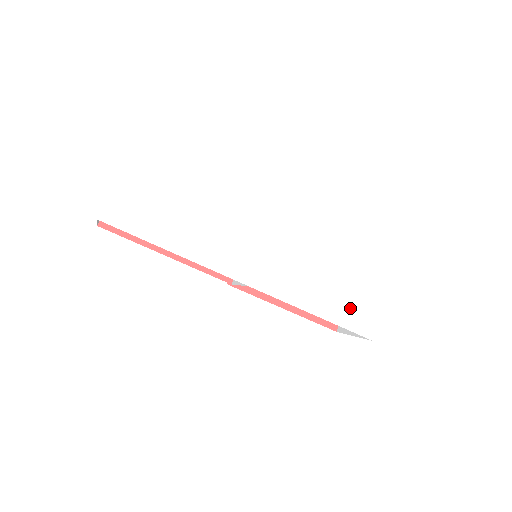
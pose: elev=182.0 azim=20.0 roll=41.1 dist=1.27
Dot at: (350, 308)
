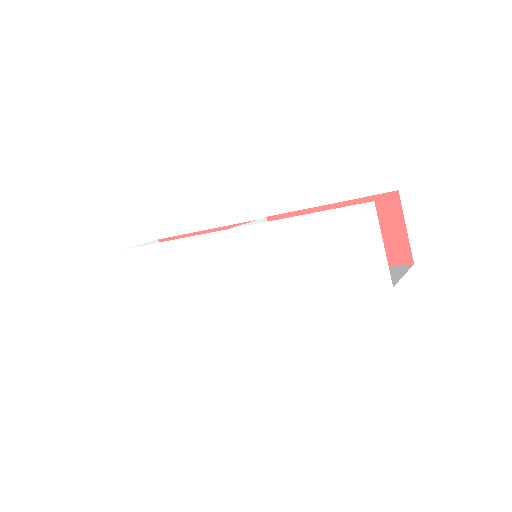
Dot at: (343, 266)
